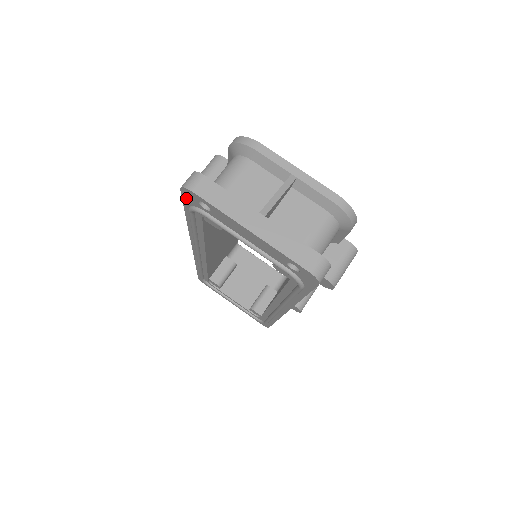
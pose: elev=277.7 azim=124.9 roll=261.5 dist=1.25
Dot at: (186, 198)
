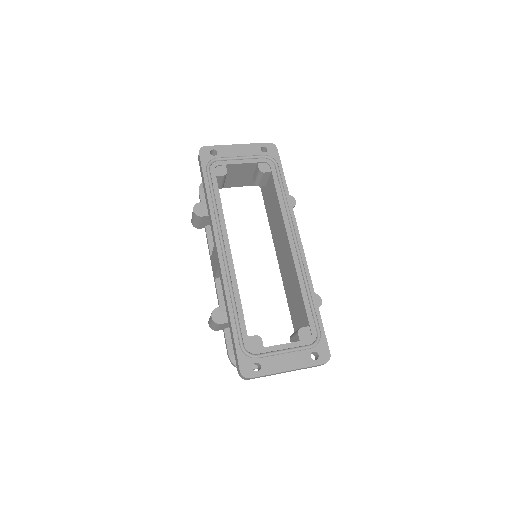
Dot at: (203, 159)
